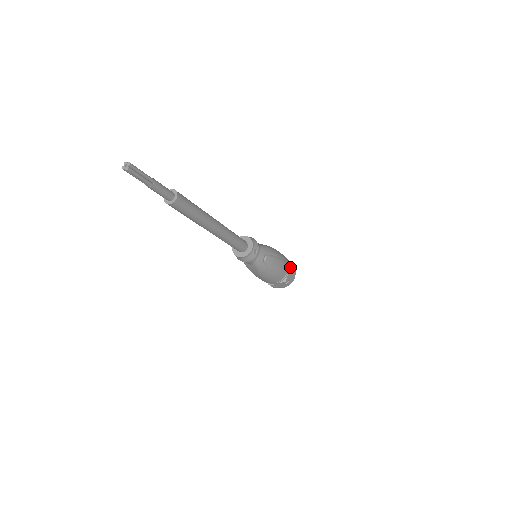
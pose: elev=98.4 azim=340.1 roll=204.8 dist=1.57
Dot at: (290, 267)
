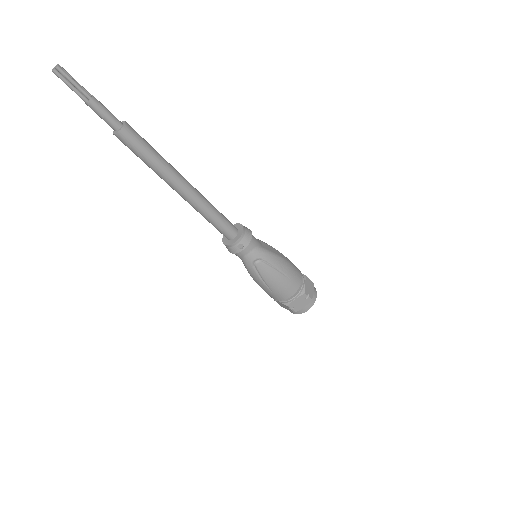
Dot at: (301, 294)
